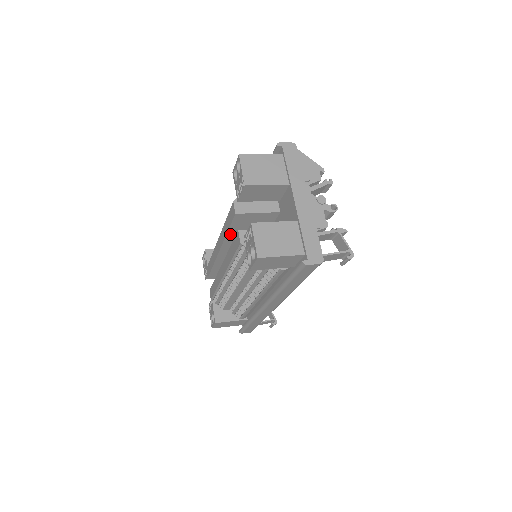
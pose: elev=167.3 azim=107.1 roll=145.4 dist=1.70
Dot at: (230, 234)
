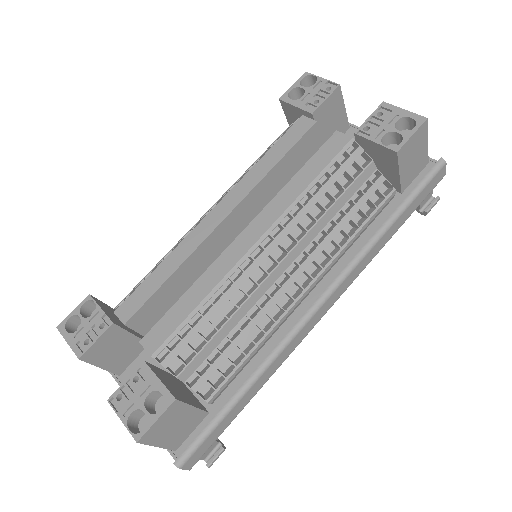
Dot at: (272, 174)
